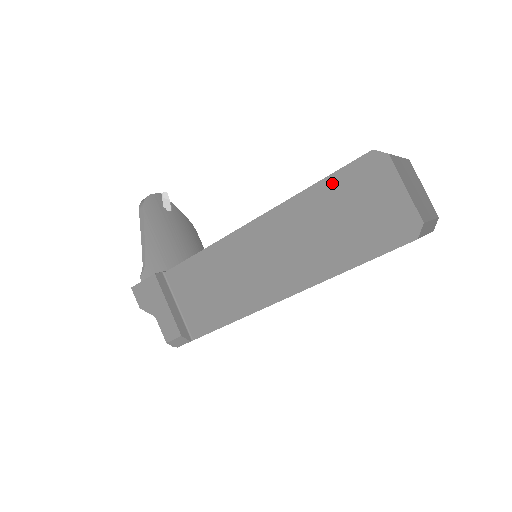
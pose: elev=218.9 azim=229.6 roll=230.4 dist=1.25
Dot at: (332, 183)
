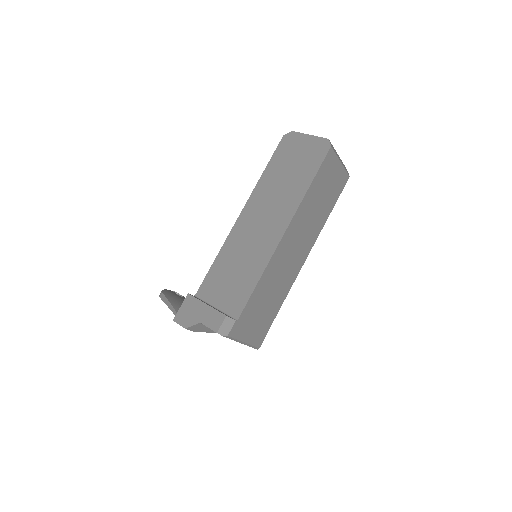
Dot at: (273, 162)
